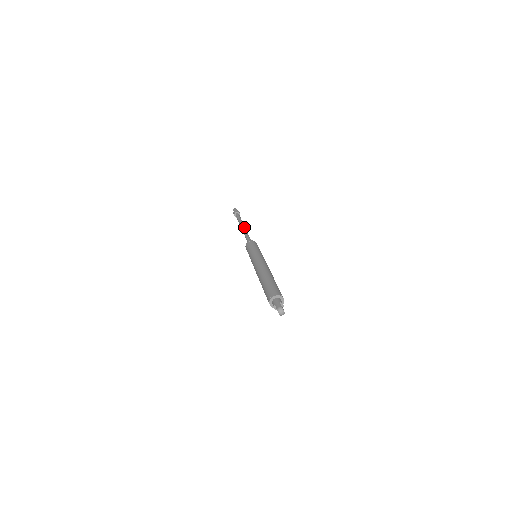
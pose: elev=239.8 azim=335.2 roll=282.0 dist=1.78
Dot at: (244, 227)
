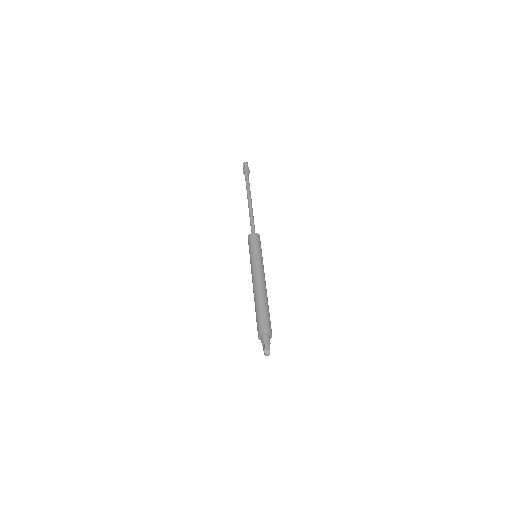
Dot at: (251, 202)
